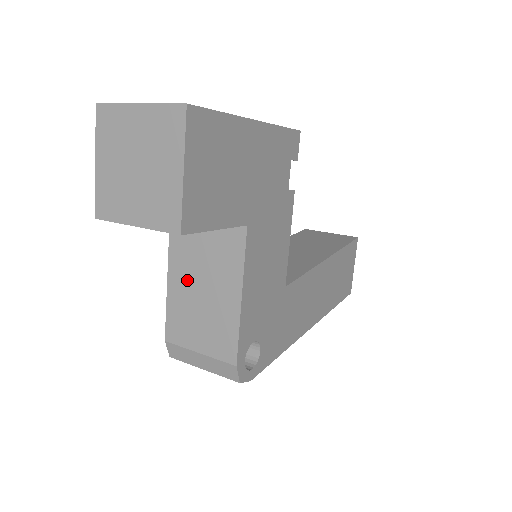
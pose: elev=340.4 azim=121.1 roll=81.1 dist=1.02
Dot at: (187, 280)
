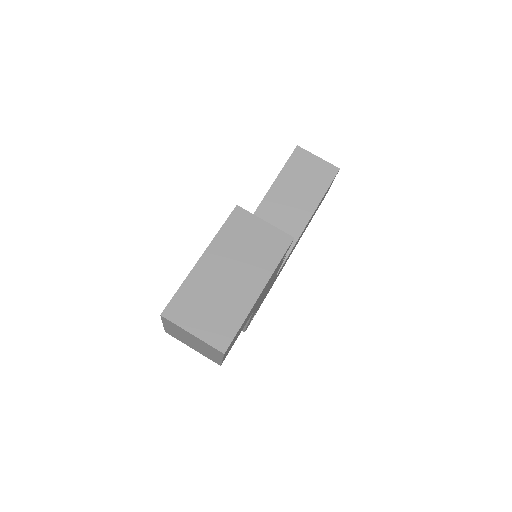
Dot at: occluded
